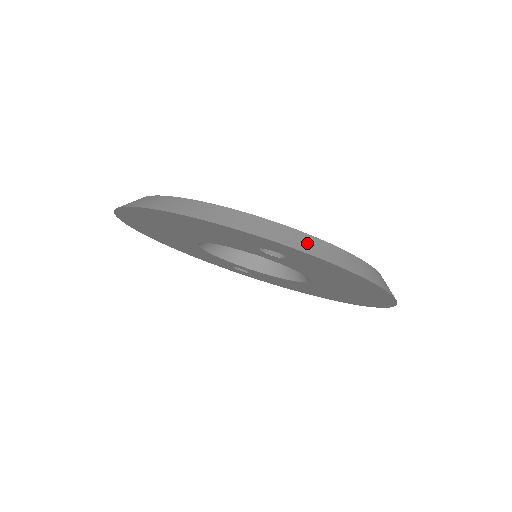
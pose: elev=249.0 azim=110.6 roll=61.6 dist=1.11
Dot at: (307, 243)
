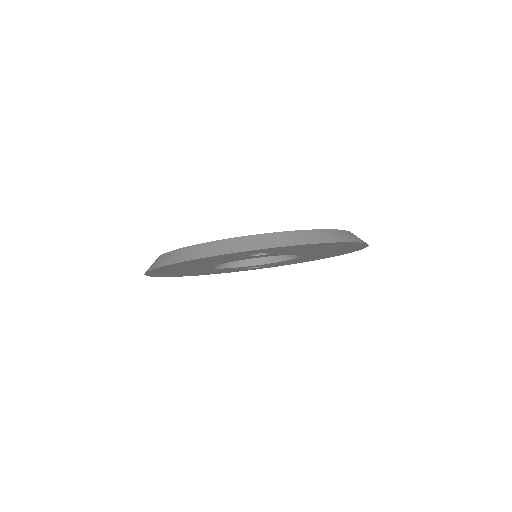
Dot at: (275, 240)
